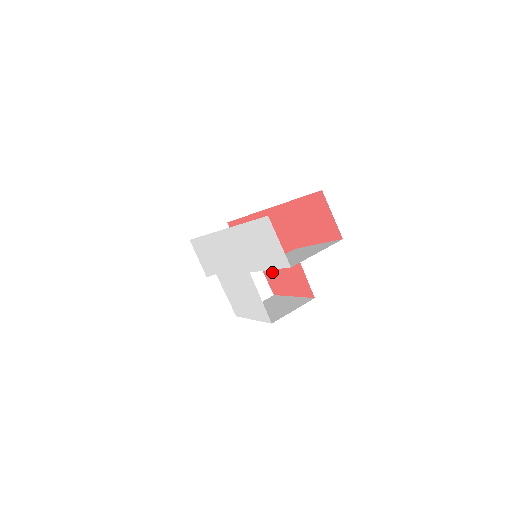
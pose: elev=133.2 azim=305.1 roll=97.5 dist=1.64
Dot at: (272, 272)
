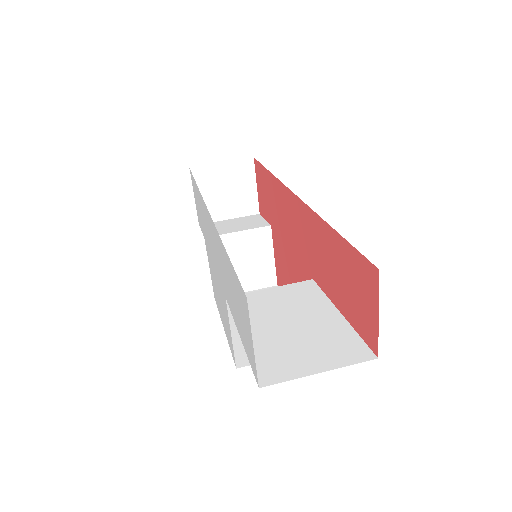
Dot at: (282, 265)
